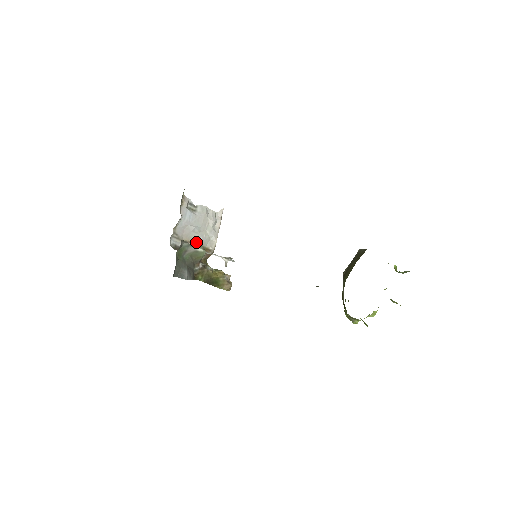
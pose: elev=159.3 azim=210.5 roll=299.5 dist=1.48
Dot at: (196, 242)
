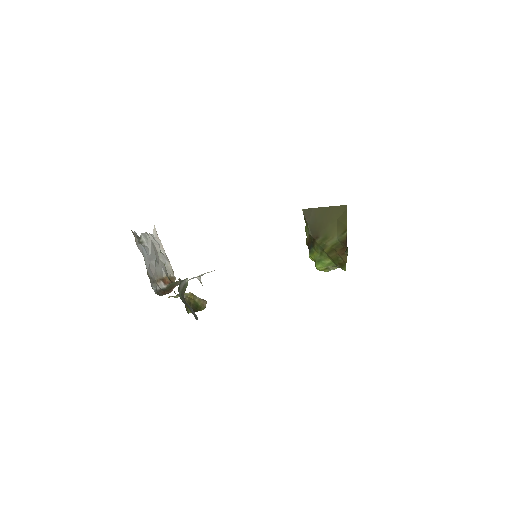
Dot at: (162, 276)
